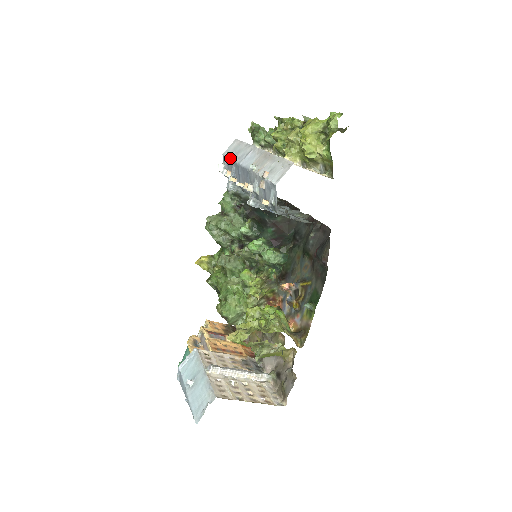
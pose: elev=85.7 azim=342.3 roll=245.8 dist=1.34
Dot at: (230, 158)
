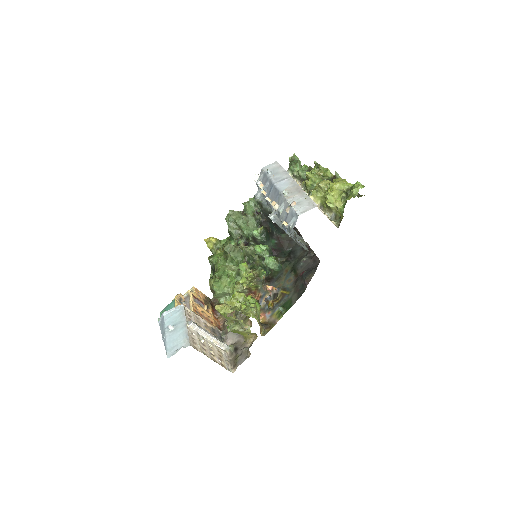
Dot at: (268, 175)
